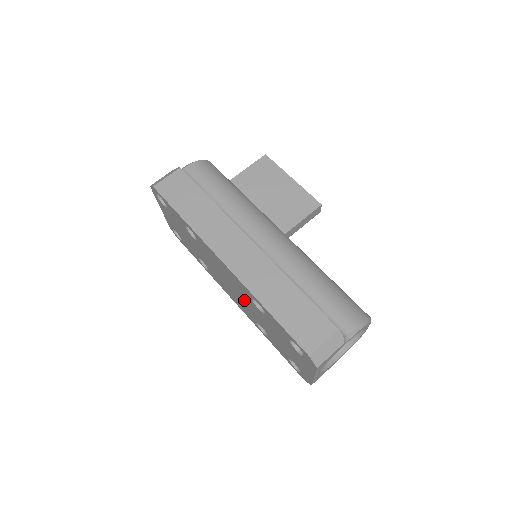
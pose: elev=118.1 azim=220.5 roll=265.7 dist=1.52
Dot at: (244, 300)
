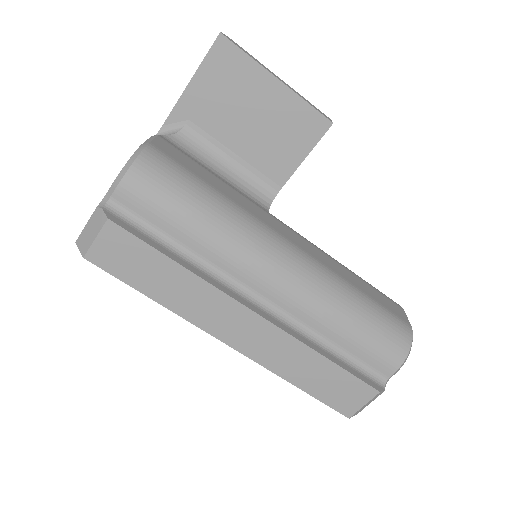
Dot at: occluded
